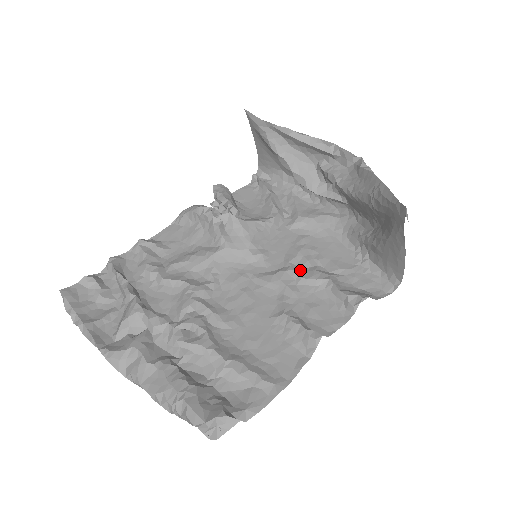
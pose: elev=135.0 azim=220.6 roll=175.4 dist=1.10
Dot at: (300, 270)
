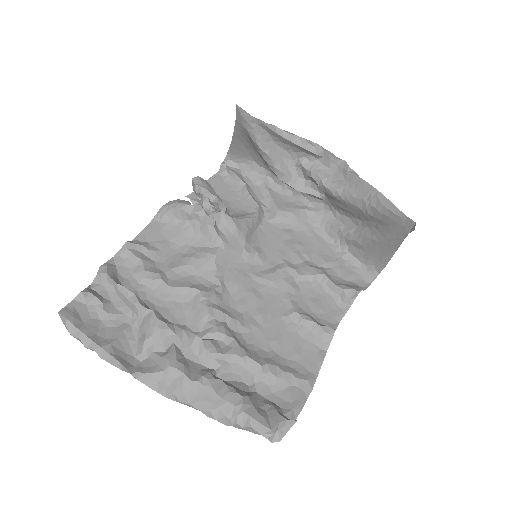
Dot at: (294, 266)
